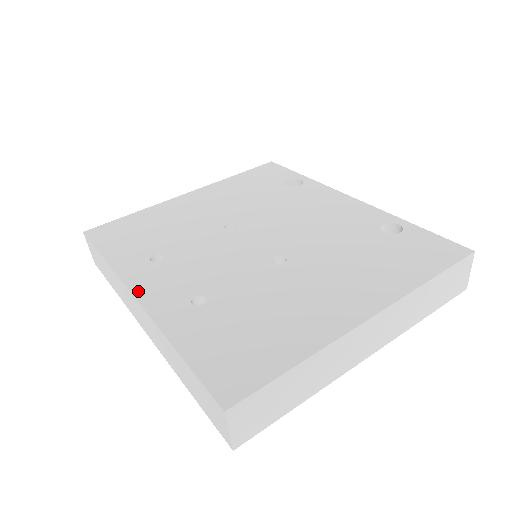
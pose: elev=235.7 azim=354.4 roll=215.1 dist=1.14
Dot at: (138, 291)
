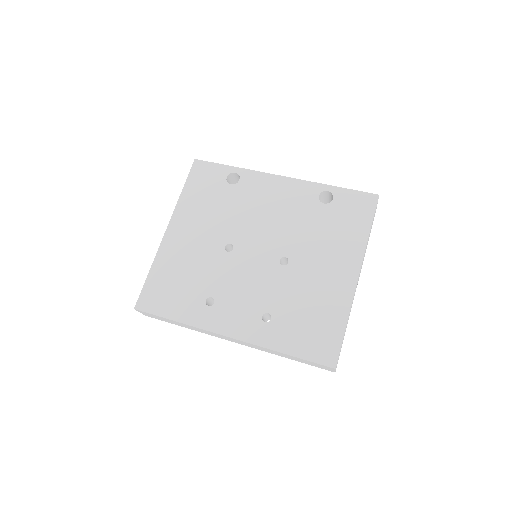
Dot at: (227, 332)
